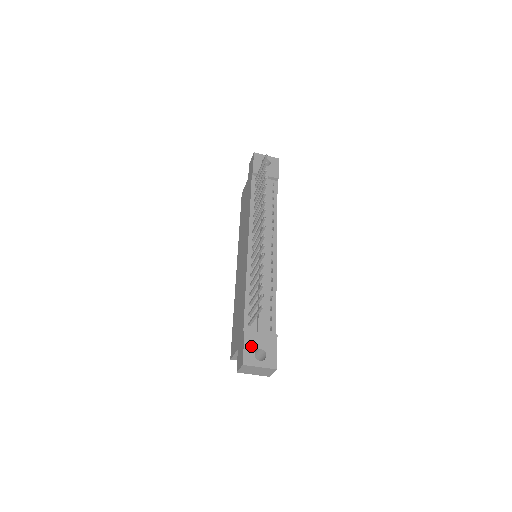
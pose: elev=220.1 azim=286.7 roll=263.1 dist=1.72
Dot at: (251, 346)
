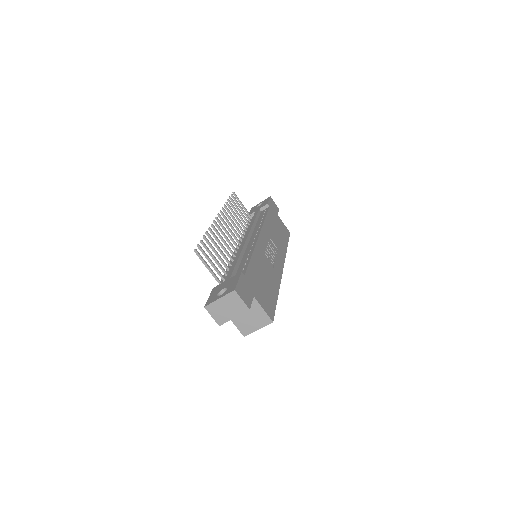
Dot at: (215, 293)
